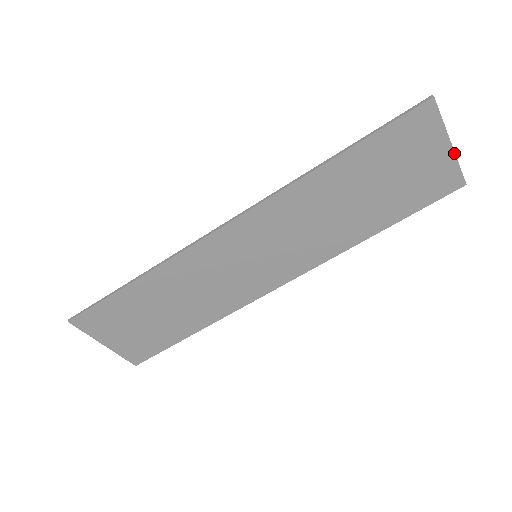
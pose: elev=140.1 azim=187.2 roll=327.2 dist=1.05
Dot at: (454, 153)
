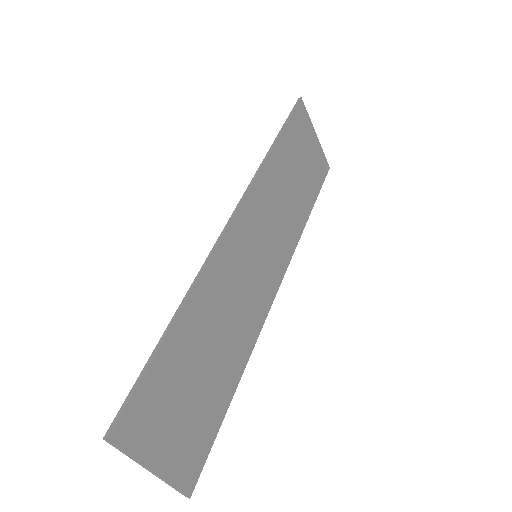
Dot at: (319, 142)
